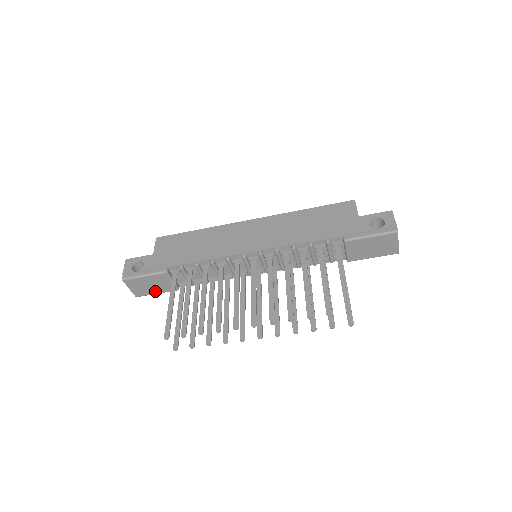
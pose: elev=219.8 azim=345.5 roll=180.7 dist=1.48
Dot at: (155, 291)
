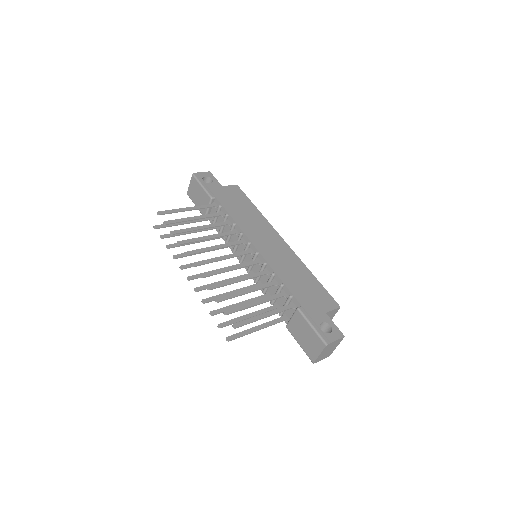
Dot at: (196, 203)
